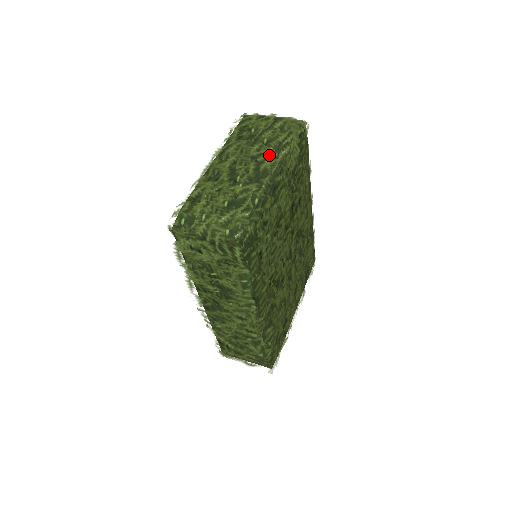
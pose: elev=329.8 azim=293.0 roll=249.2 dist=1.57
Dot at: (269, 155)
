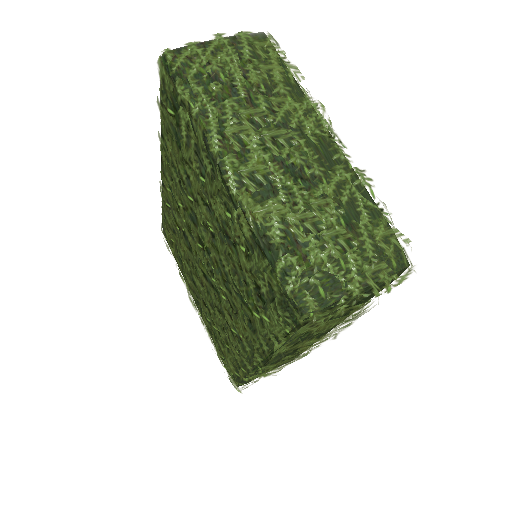
Dot at: (299, 111)
